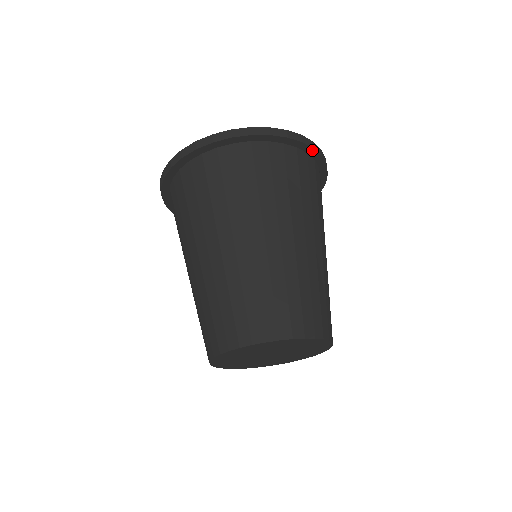
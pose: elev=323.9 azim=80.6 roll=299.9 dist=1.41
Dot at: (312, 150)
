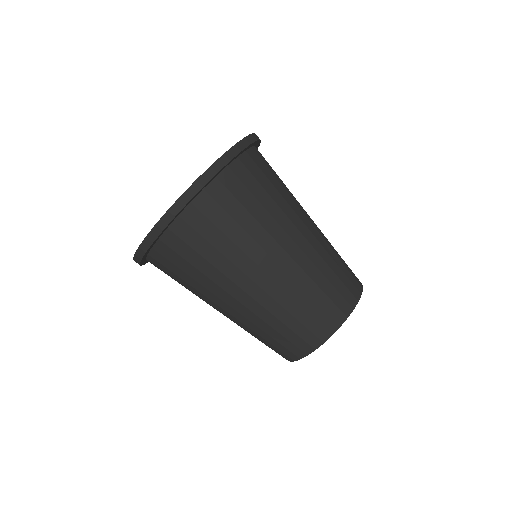
Dot at: (259, 143)
